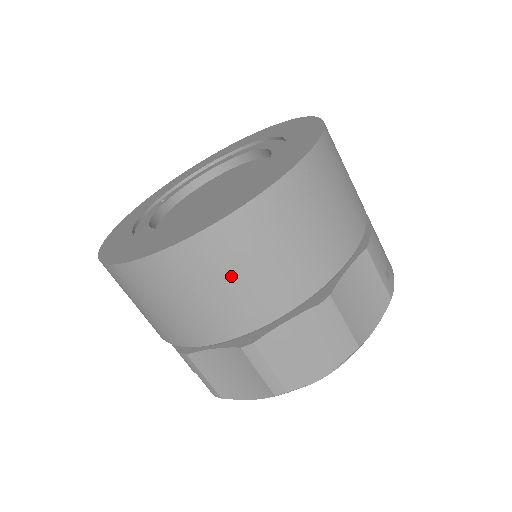
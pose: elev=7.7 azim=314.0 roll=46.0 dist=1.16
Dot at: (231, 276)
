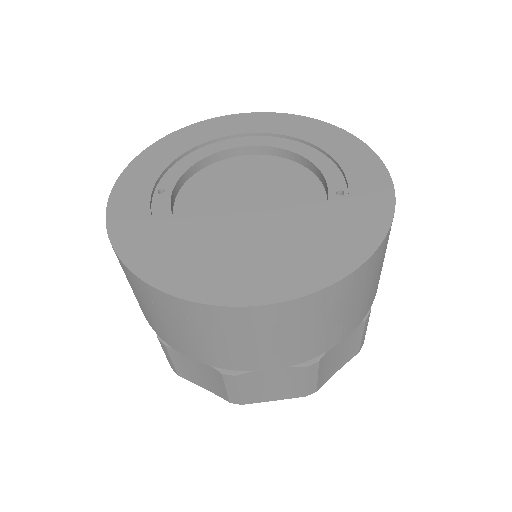
Dot at: (338, 312)
